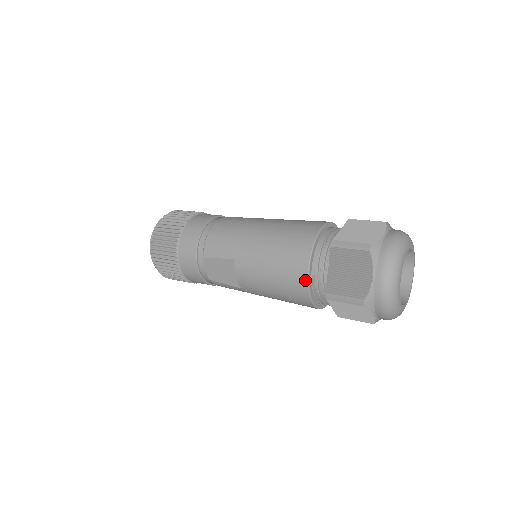
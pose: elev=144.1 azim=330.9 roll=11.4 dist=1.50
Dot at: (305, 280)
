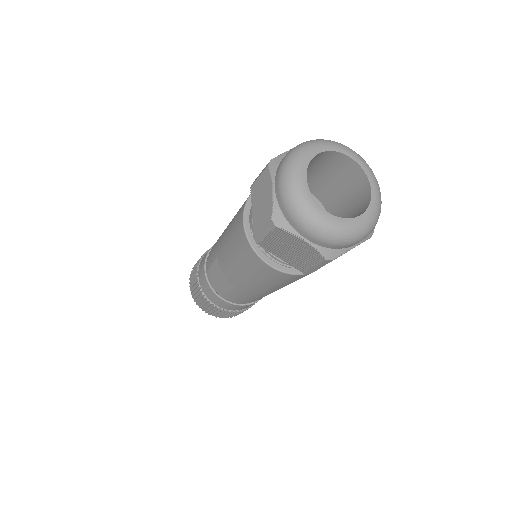
Dot at: (244, 236)
